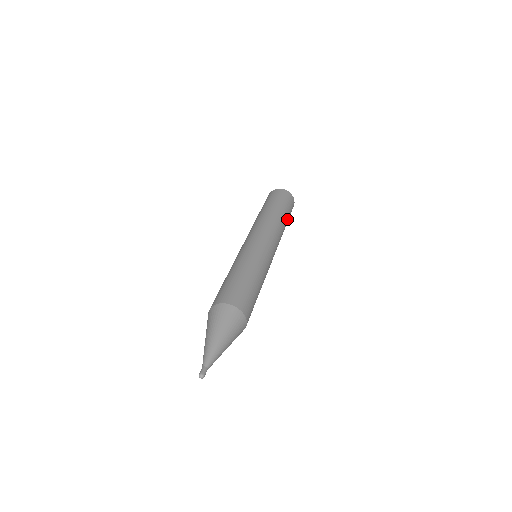
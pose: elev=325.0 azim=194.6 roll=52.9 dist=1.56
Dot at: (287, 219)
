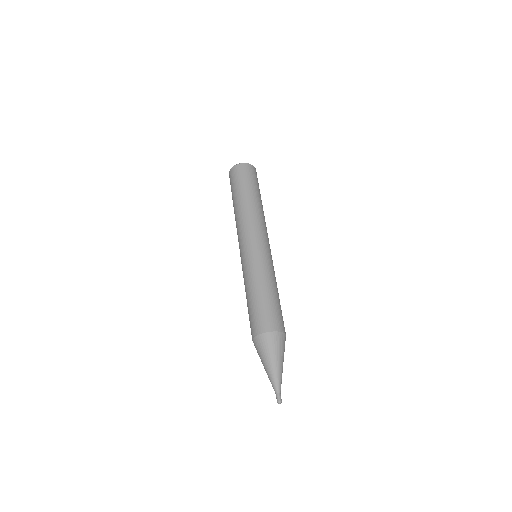
Dot at: (254, 192)
